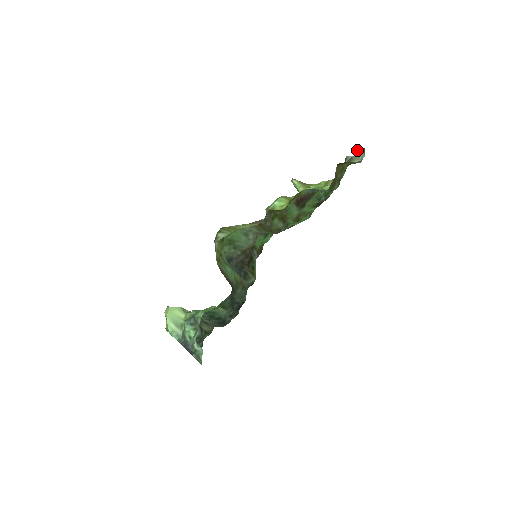
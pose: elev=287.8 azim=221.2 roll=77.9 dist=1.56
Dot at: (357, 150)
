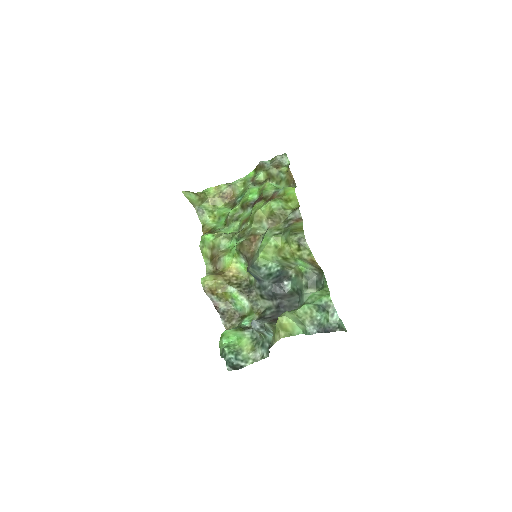
Dot at: (277, 156)
